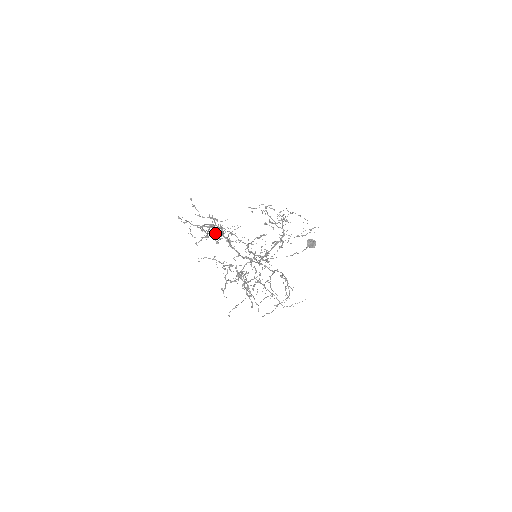
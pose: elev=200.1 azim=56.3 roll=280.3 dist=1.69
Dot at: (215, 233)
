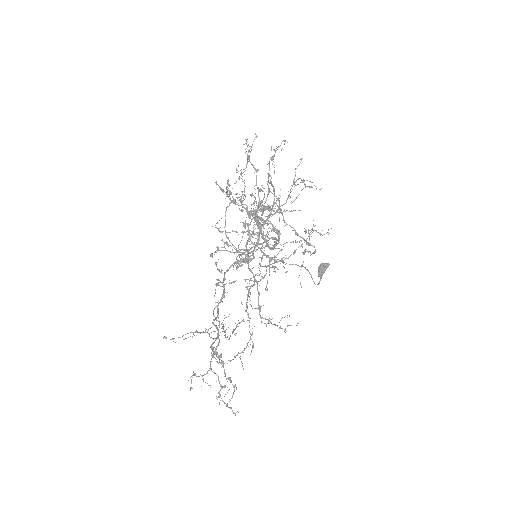
Dot at: occluded
